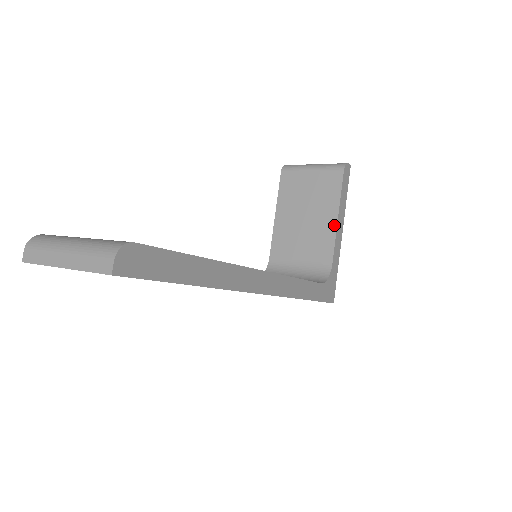
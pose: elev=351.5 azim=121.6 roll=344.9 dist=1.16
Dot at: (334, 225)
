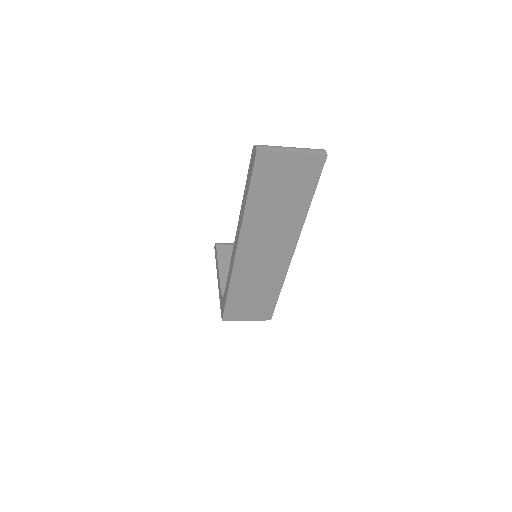
Dot at: occluded
